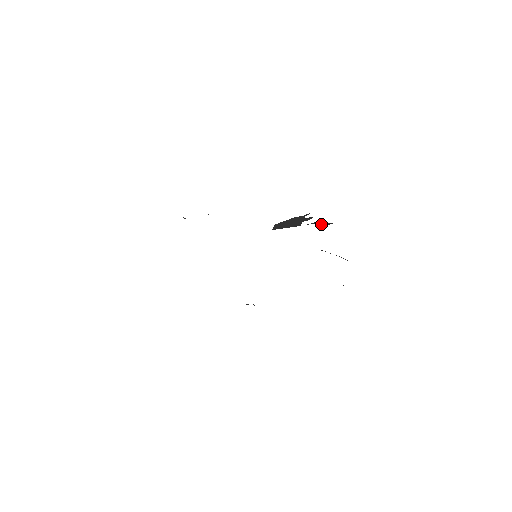
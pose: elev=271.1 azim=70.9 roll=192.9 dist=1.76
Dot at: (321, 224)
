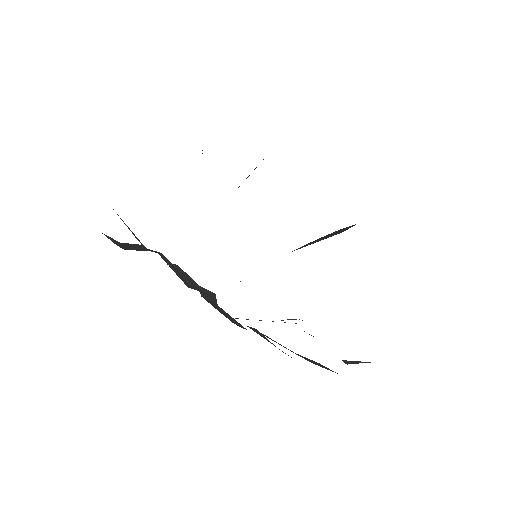
Dot at: occluded
